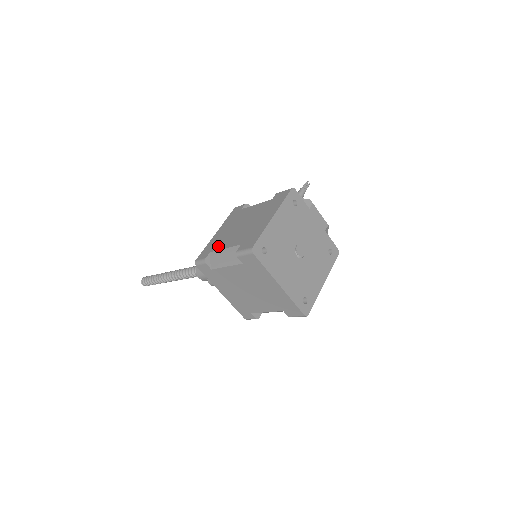
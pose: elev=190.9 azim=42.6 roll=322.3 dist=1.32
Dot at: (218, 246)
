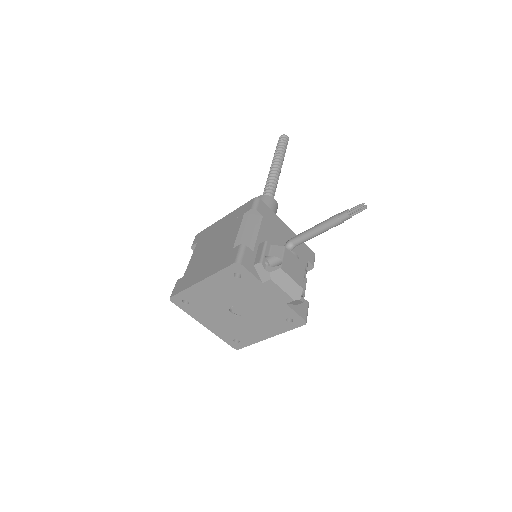
Dot at: (198, 245)
